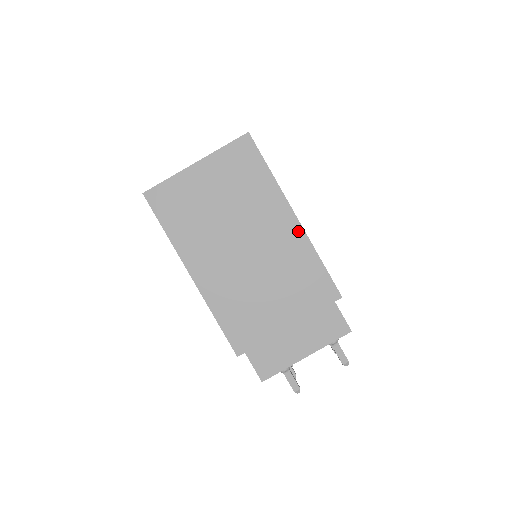
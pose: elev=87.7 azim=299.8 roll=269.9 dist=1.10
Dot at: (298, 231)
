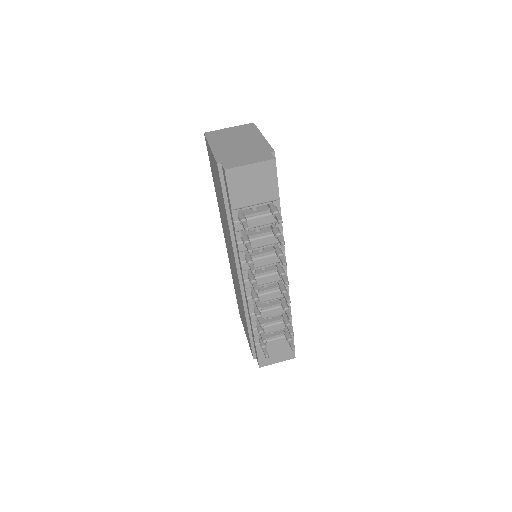
Dot at: (263, 139)
